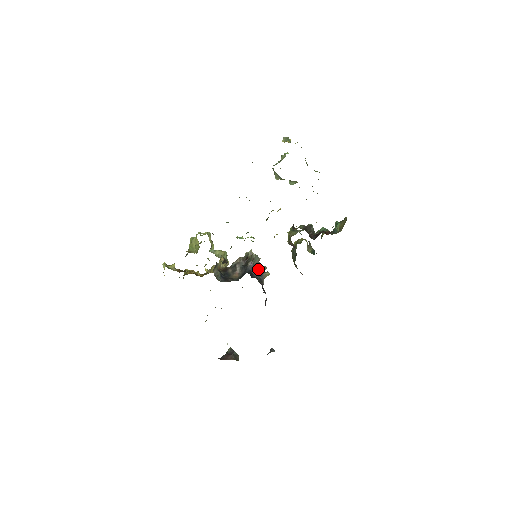
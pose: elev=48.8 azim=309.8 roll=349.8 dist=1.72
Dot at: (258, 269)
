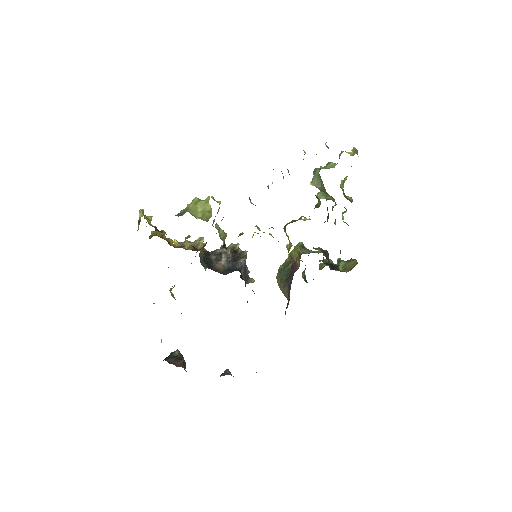
Dot at: occluded
